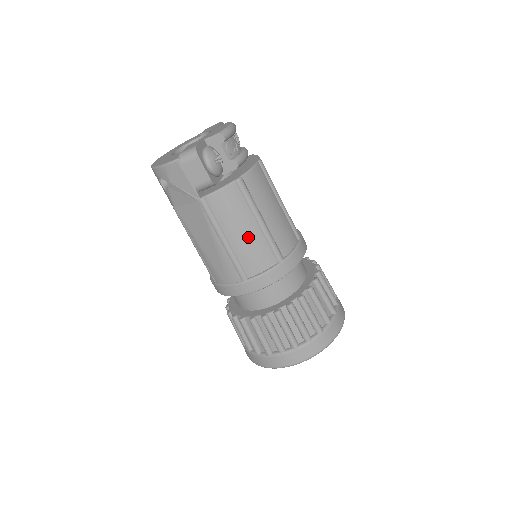
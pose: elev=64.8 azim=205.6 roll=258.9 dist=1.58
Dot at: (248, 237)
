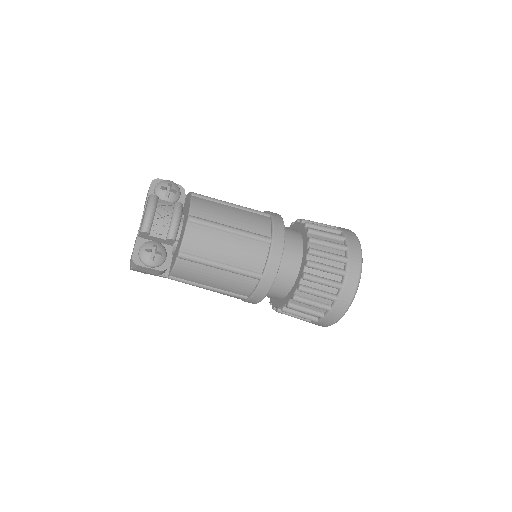
Dot at: (221, 280)
